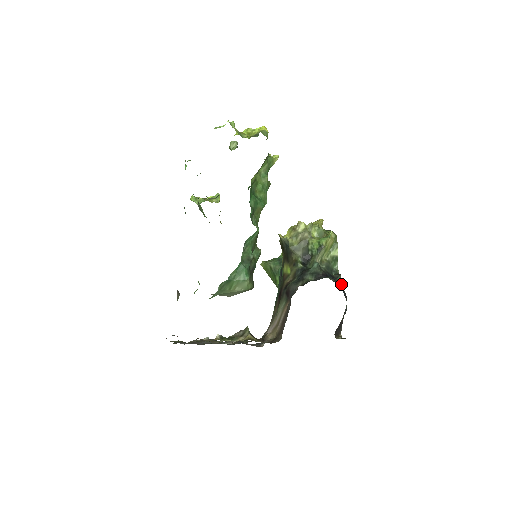
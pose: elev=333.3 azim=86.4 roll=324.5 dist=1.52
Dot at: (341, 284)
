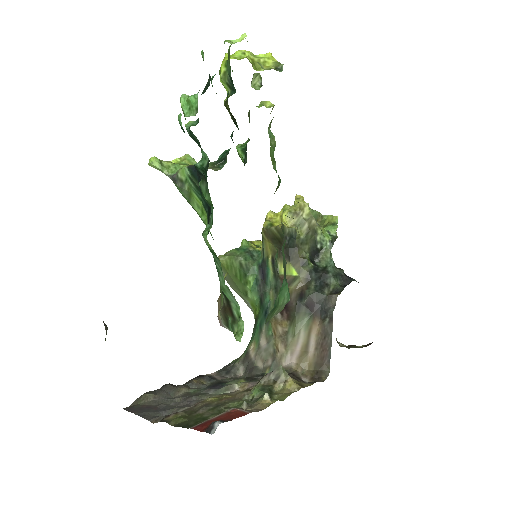
Dot at: occluded
